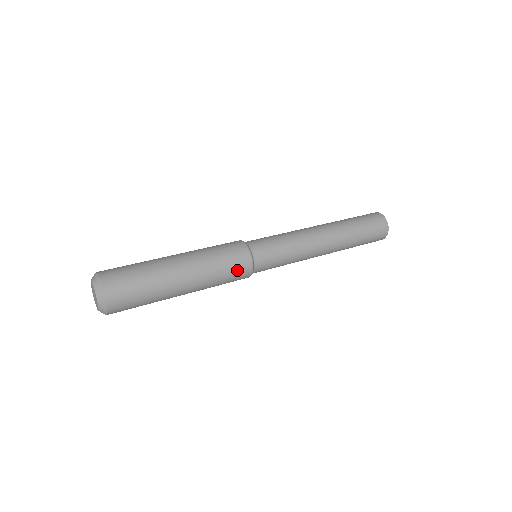
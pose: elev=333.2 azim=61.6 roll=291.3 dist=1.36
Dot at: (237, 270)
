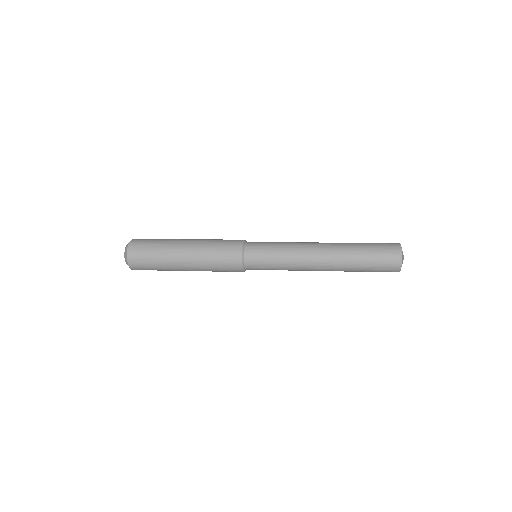
Dot at: (227, 250)
